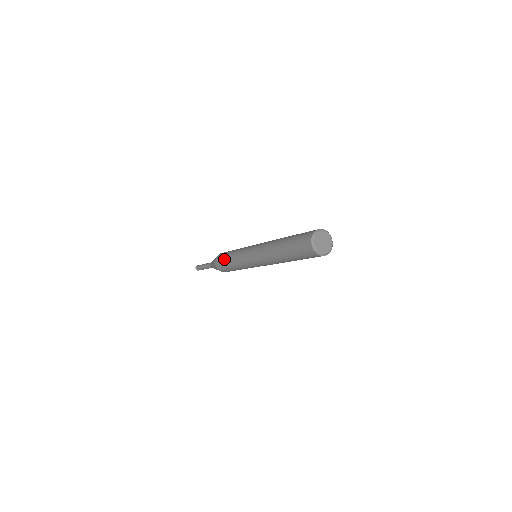
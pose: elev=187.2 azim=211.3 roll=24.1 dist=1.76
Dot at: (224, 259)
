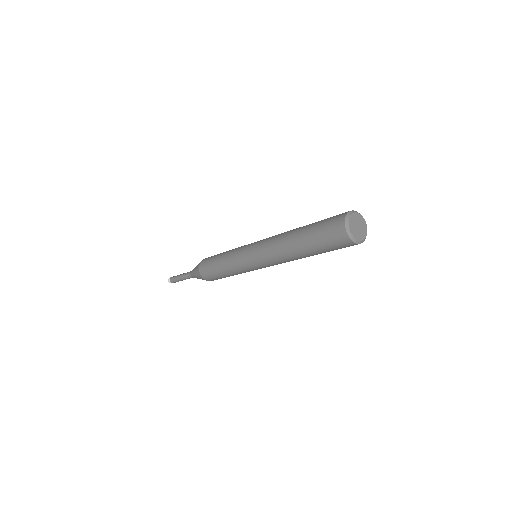
Dot at: (218, 254)
